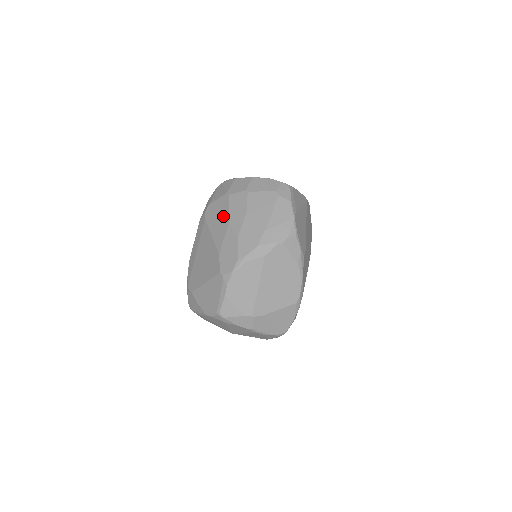
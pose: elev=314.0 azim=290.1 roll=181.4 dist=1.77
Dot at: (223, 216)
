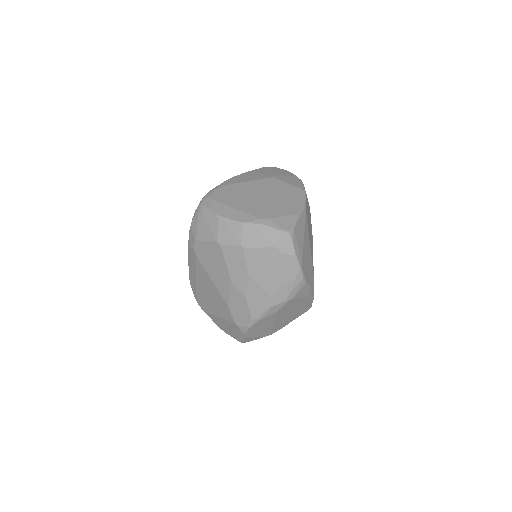
Dot at: (220, 268)
